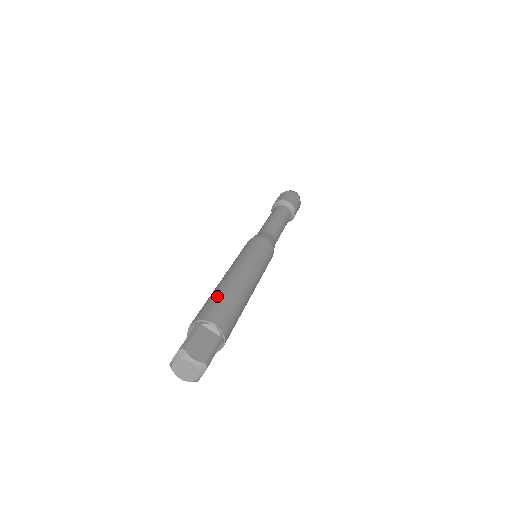
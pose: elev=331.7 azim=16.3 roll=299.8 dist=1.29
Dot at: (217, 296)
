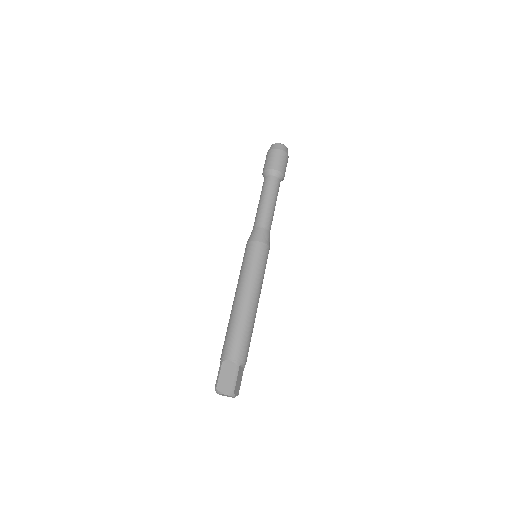
Dot at: (246, 333)
